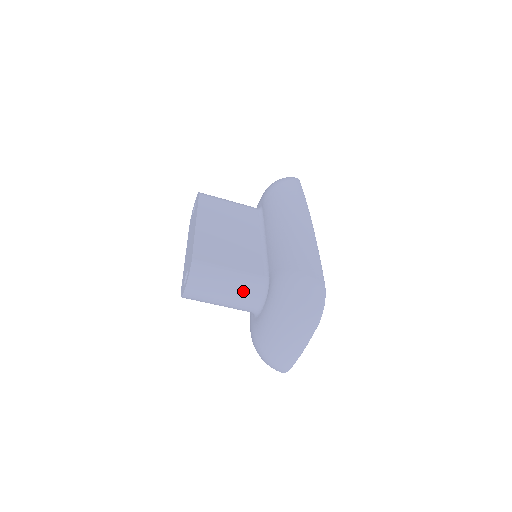
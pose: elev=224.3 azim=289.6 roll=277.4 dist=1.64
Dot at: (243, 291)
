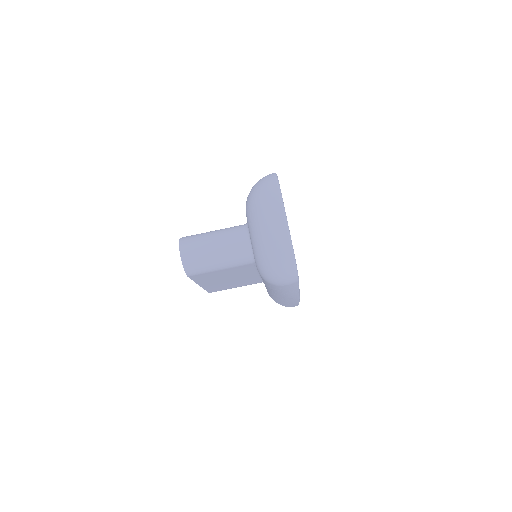
Dot at: (228, 233)
